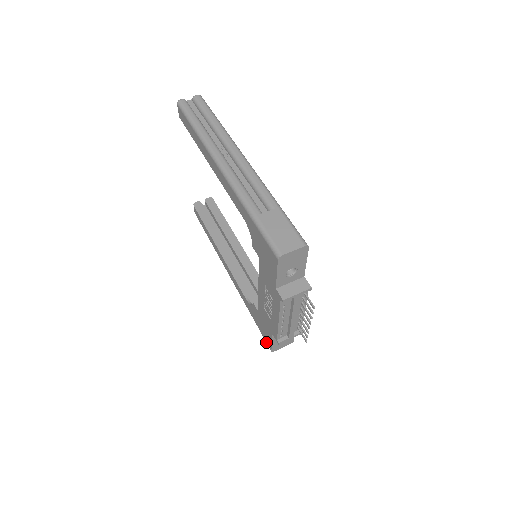
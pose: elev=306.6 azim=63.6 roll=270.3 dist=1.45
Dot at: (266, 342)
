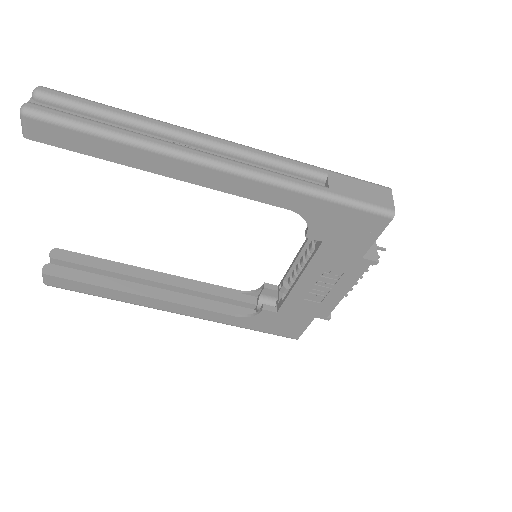
Dot at: (286, 337)
